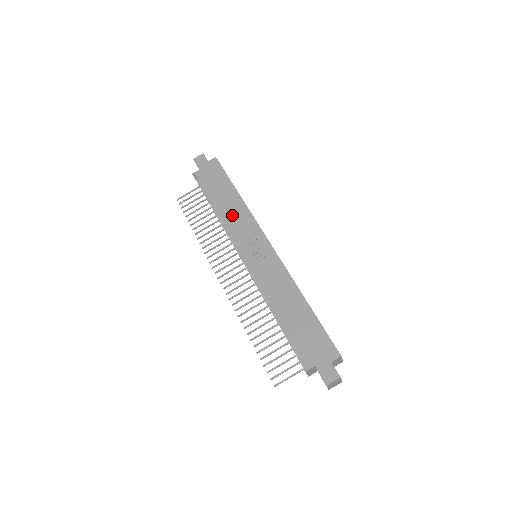
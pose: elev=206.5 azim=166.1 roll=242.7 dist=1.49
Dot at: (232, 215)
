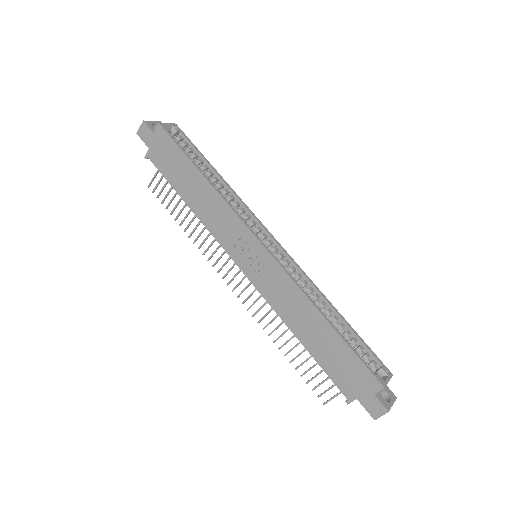
Dot at: (208, 211)
